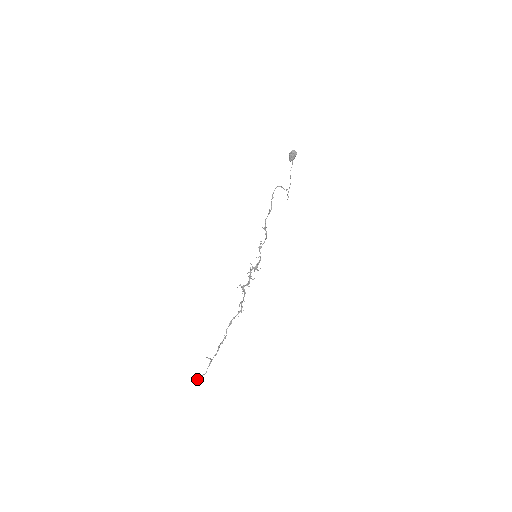
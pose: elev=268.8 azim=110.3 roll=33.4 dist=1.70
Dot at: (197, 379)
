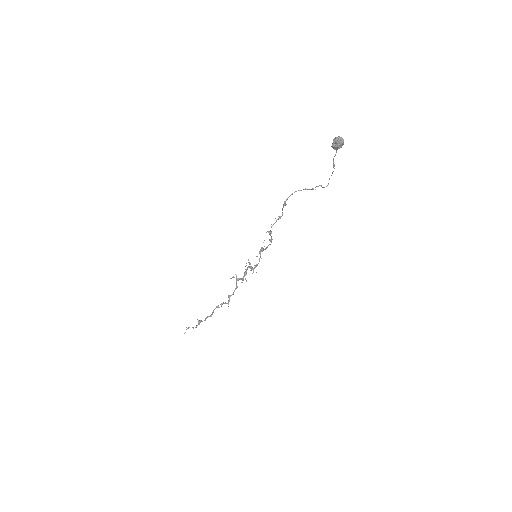
Dot at: (188, 328)
